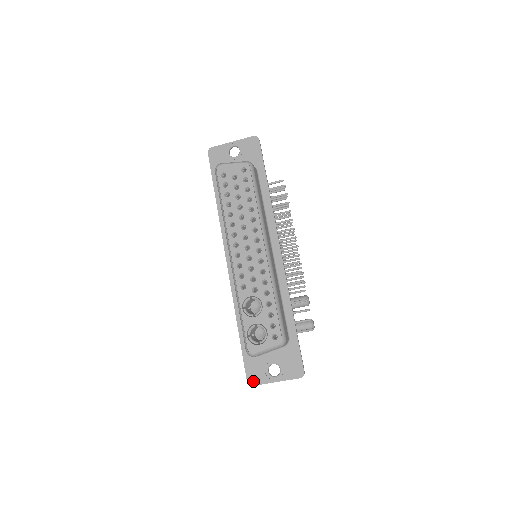
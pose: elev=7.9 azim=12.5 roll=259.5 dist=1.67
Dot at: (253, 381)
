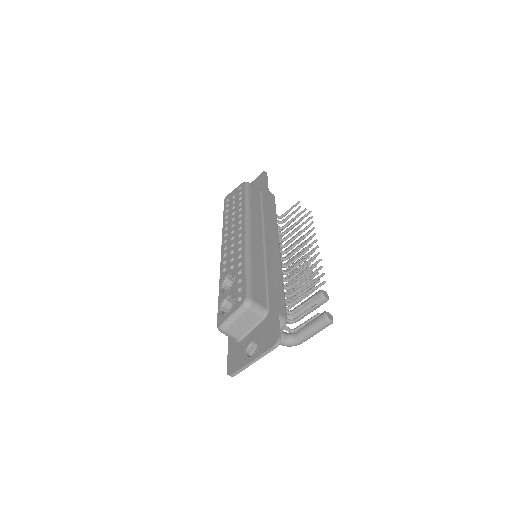
Dot at: (232, 369)
